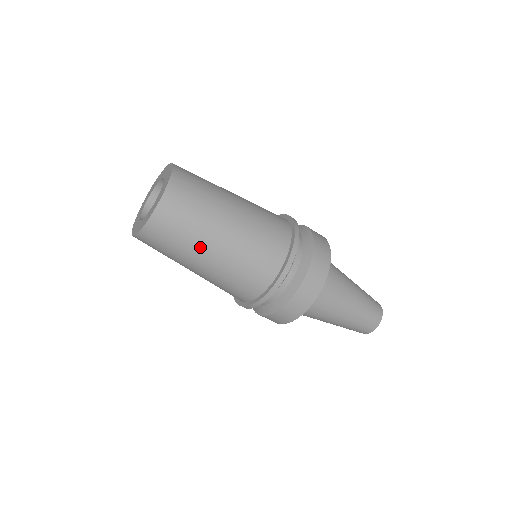
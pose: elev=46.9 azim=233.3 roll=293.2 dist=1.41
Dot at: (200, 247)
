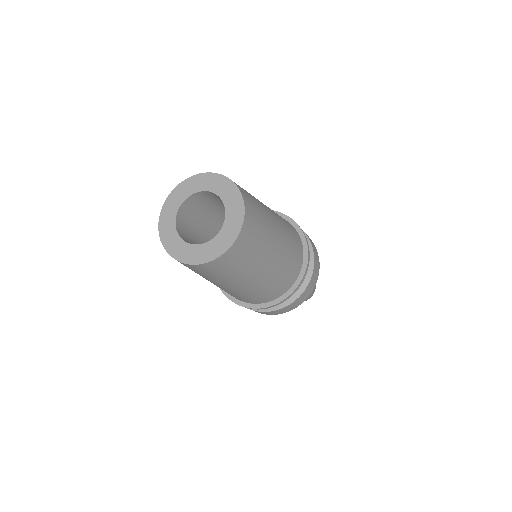
Dot at: (226, 283)
